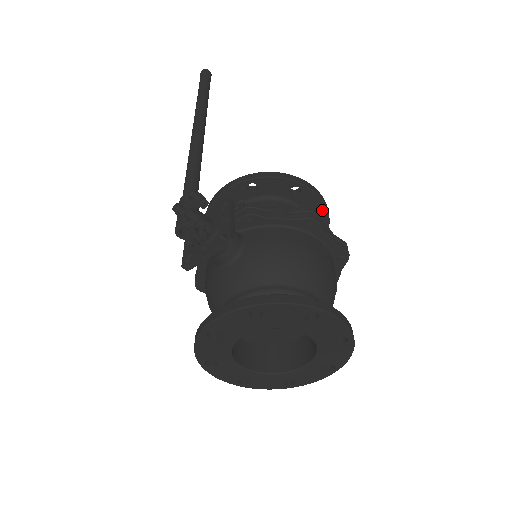
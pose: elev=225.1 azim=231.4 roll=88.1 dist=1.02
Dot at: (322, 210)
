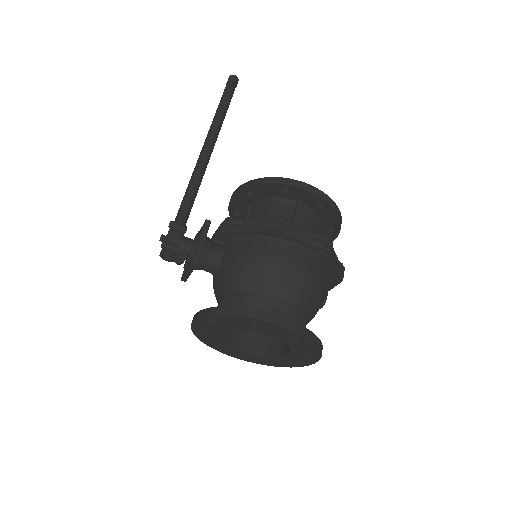
Dot at: (320, 201)
